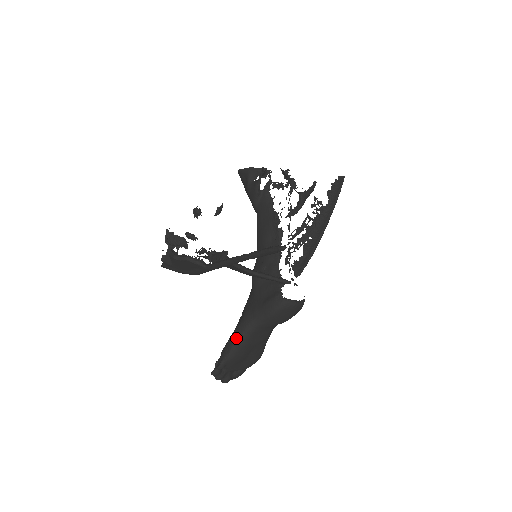
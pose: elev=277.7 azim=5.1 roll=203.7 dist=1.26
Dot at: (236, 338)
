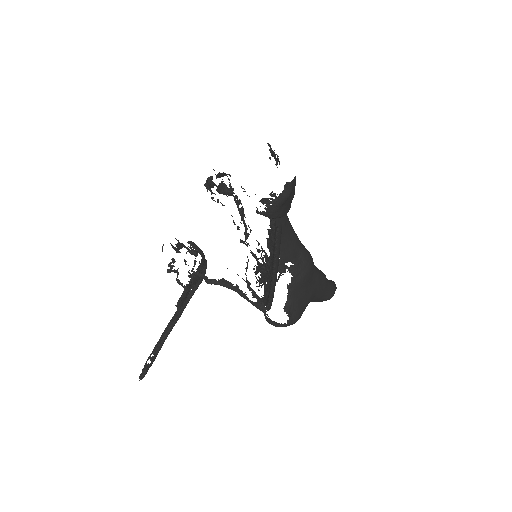
Dot at: occluded
